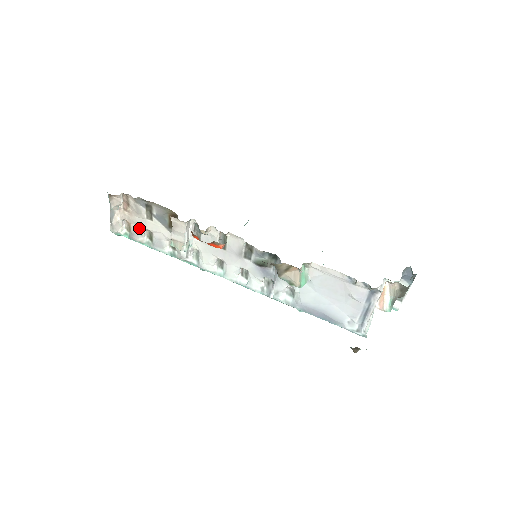
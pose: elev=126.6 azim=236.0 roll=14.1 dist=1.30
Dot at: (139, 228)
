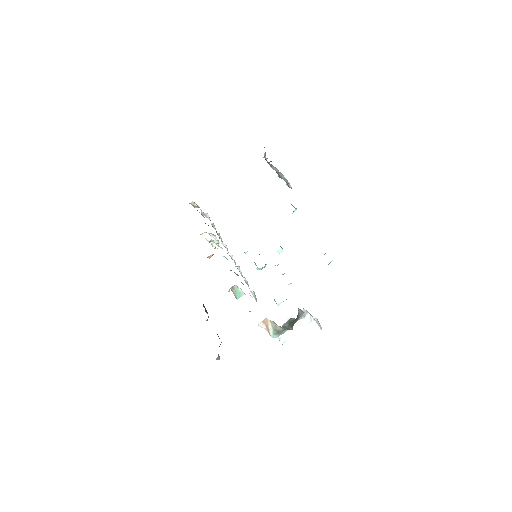
Dot at: occluded
